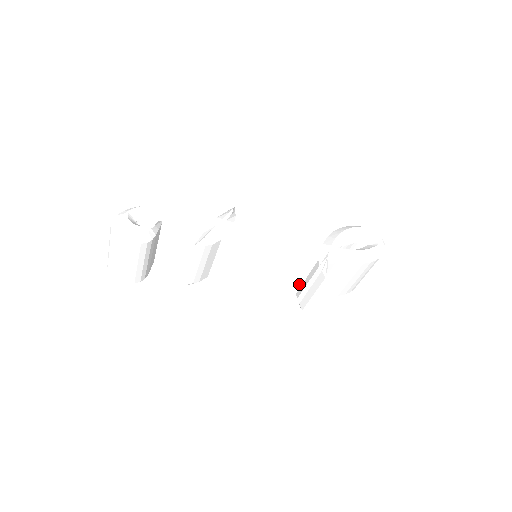
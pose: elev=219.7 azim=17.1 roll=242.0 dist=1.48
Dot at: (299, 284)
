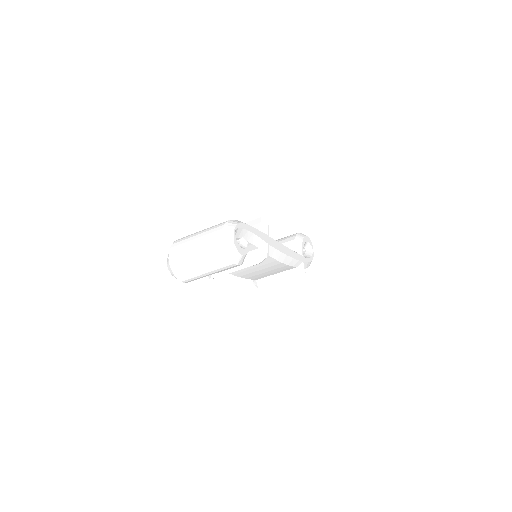
Dot at: (266, 276)
